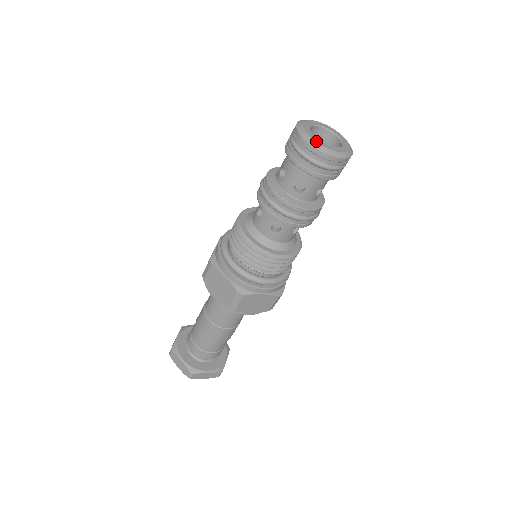
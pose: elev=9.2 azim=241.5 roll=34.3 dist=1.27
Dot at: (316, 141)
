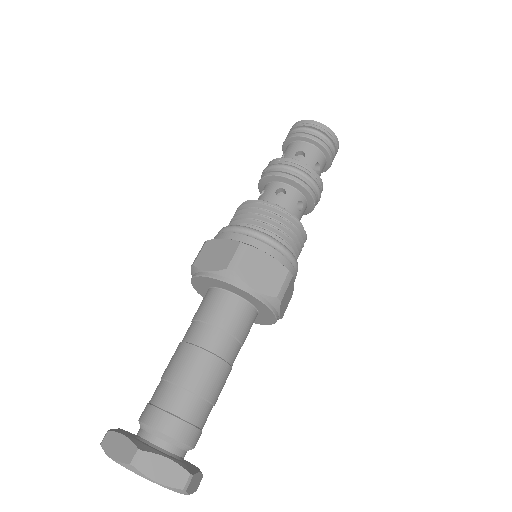
Dot at: occluded
